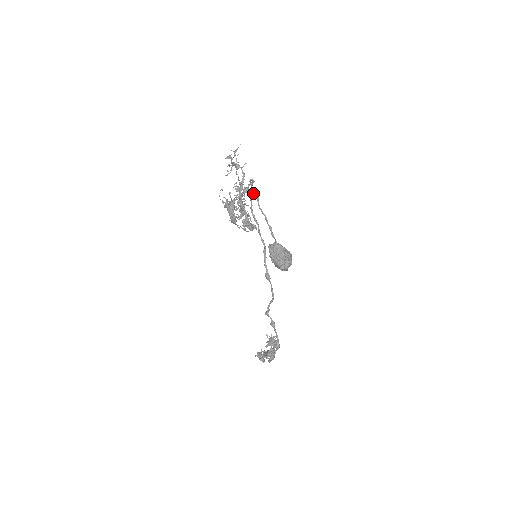
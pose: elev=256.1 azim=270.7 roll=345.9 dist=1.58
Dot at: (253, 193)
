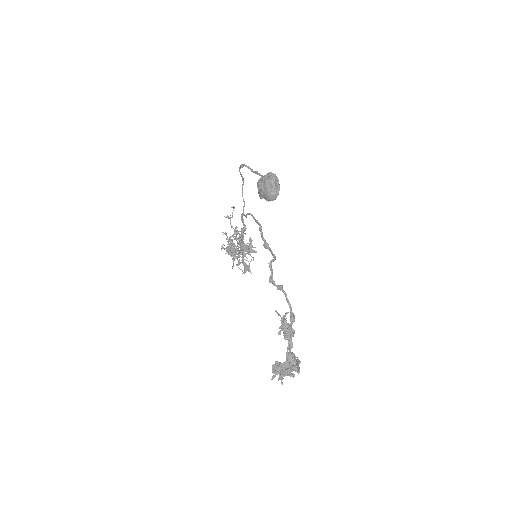
Dot at: (240, 166)
